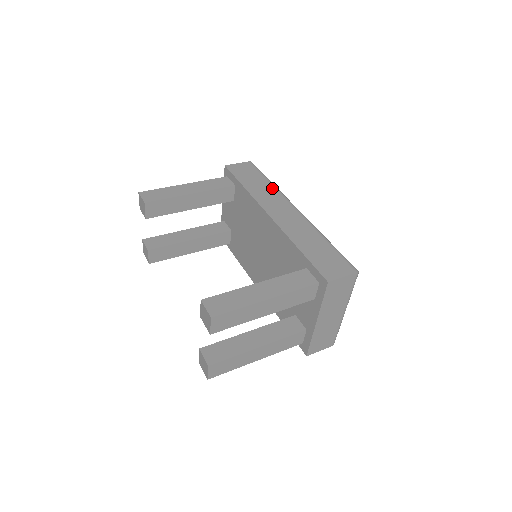
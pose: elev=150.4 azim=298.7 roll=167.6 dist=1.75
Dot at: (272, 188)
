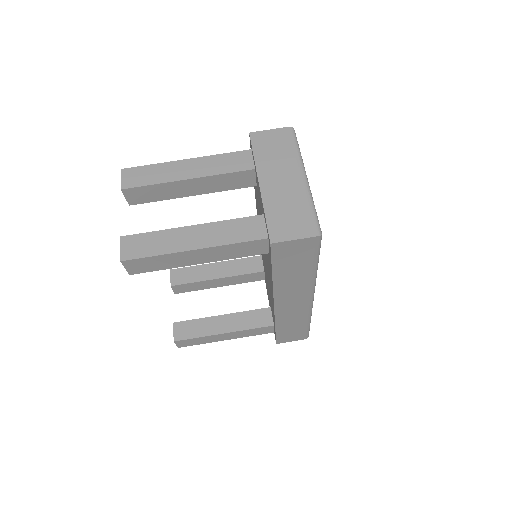
Dot at: (308, 279)
